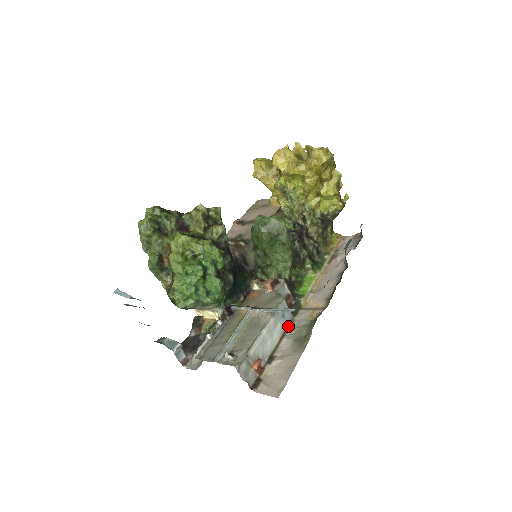
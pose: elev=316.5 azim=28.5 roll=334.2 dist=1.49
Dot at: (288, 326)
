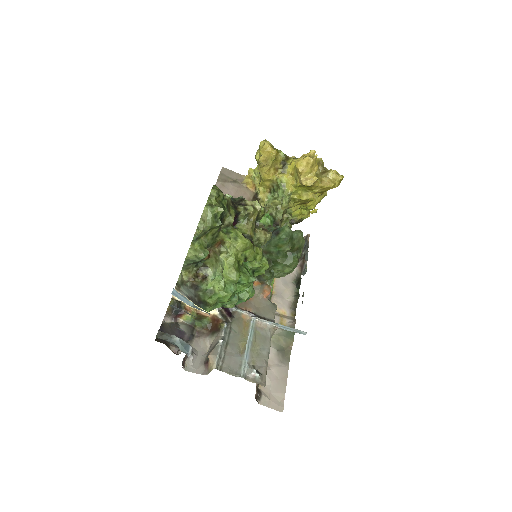
Dot at: occluded
